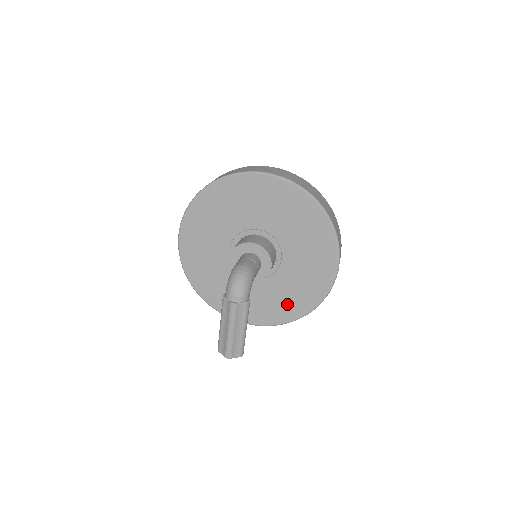
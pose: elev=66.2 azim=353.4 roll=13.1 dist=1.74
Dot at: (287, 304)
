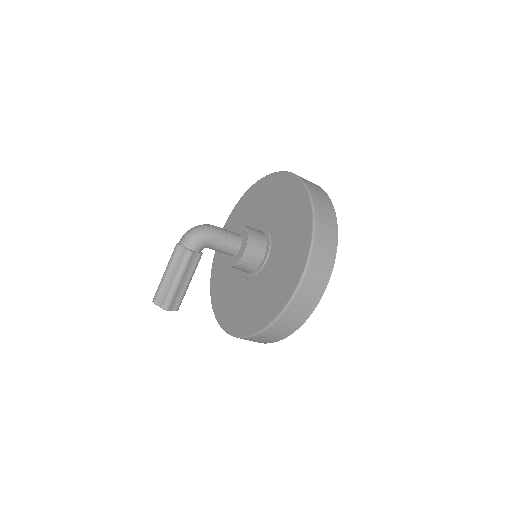
Dot at: (252, 314)
